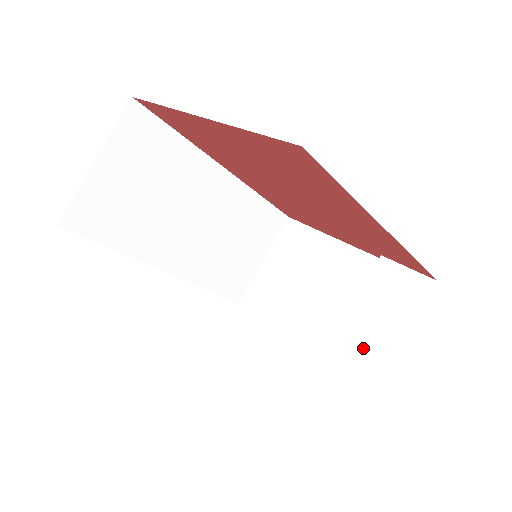
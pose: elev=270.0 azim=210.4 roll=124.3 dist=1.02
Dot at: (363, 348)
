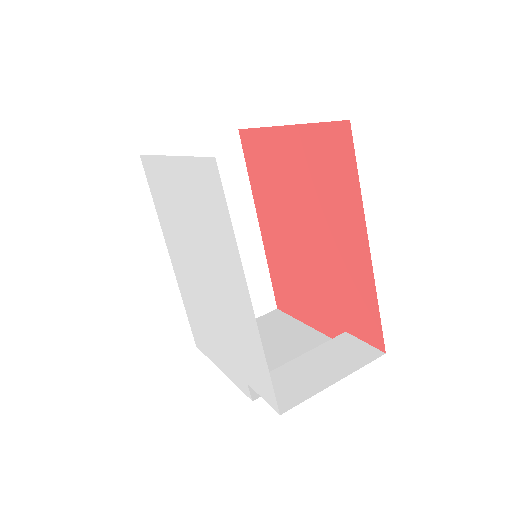
Dot at: (299, 380)
